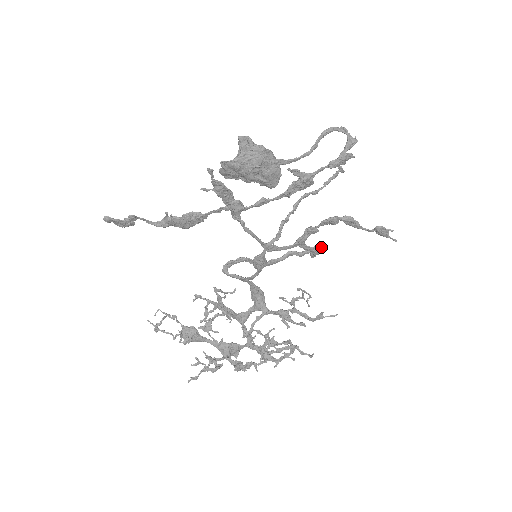
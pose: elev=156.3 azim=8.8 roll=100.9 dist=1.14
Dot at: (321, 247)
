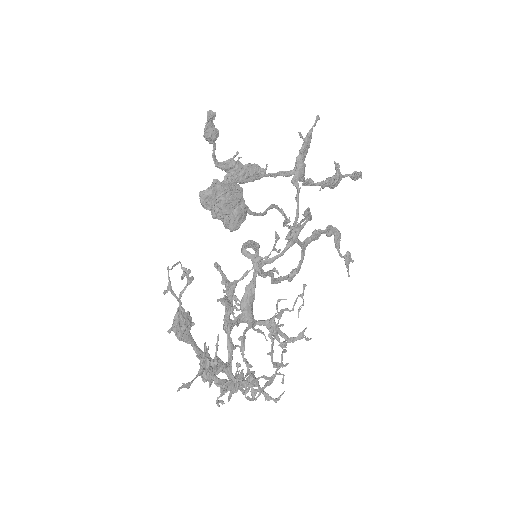
Dot at: occluded
